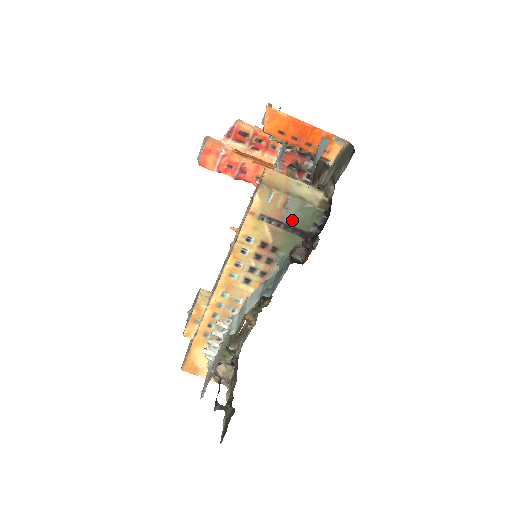
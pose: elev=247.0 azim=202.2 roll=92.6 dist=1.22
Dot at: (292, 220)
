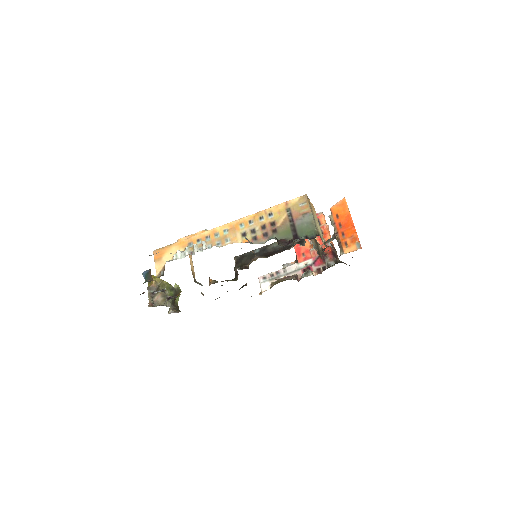
Dot at: (299, 224)
